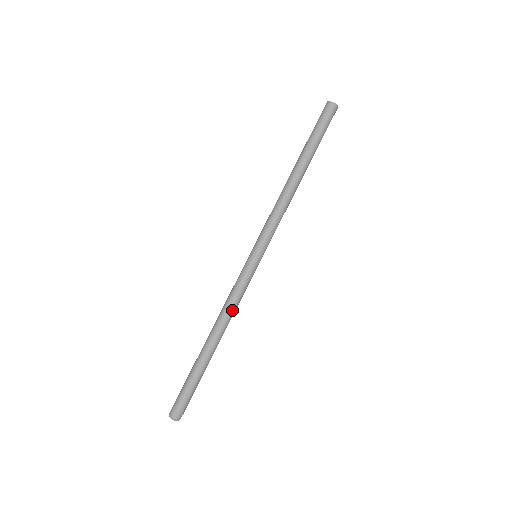
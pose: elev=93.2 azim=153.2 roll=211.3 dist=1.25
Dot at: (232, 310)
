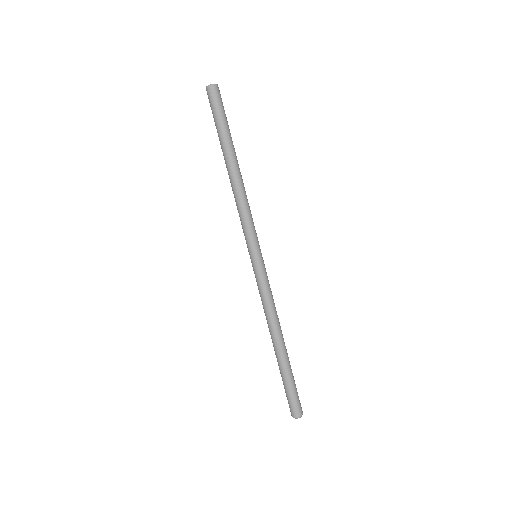
Dot at: (274, 310)
